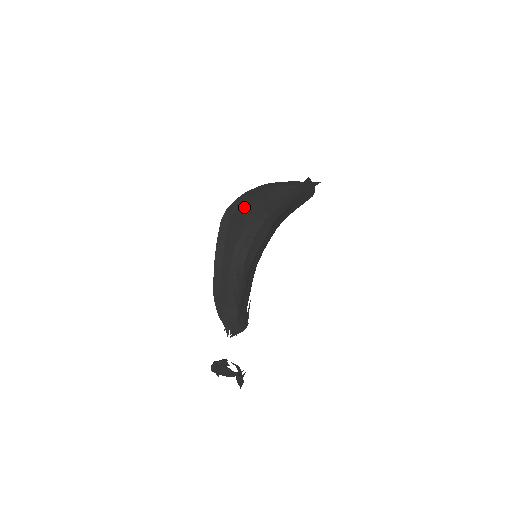
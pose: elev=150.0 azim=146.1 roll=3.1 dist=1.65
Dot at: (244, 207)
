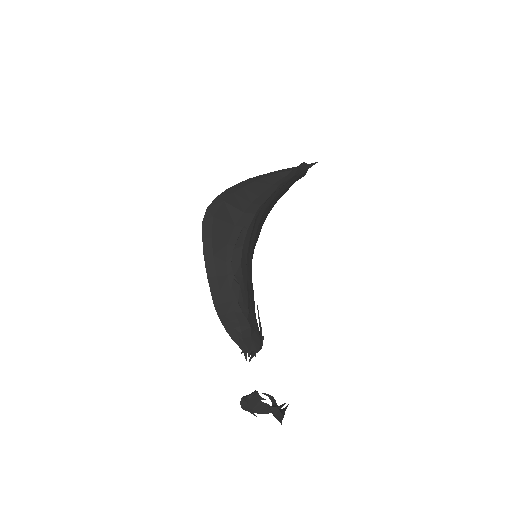
Dot at: (228, 203)
